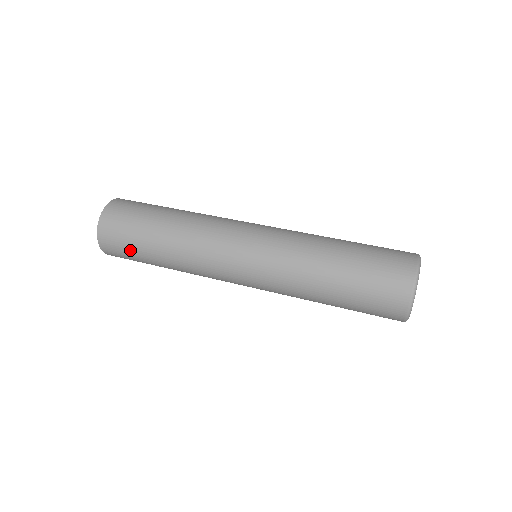
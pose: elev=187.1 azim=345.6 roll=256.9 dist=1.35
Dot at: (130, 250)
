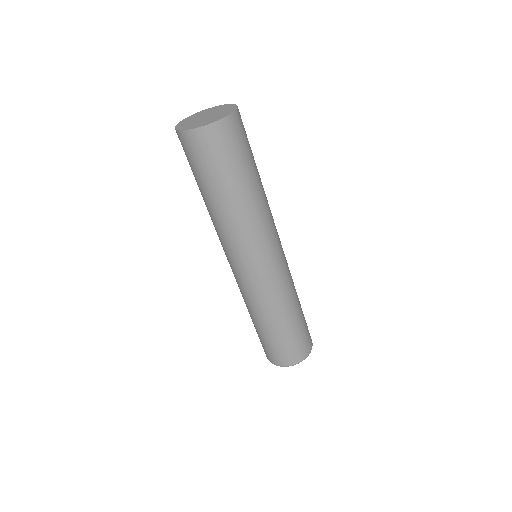
Dot at: occluded
